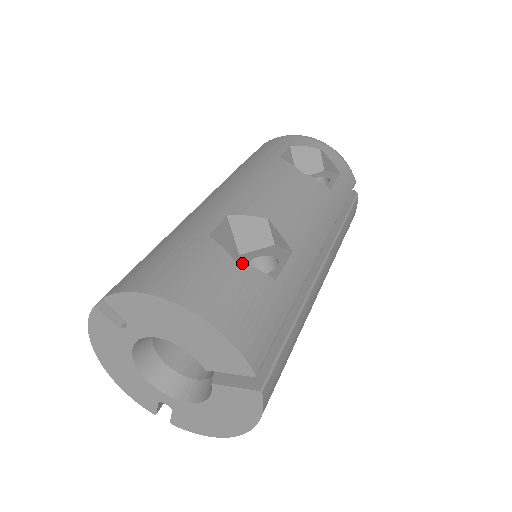
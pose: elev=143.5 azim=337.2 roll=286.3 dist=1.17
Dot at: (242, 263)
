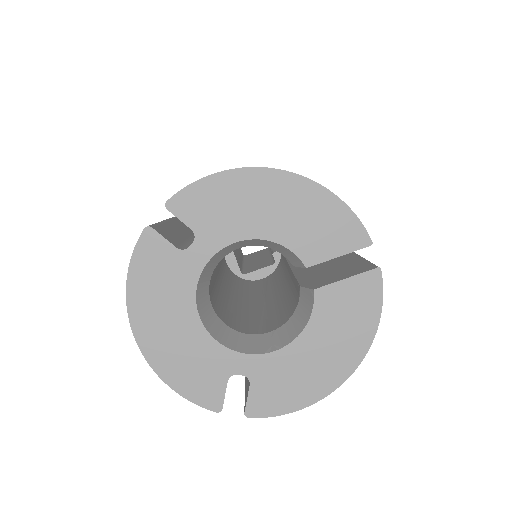
Dot at: occluded
